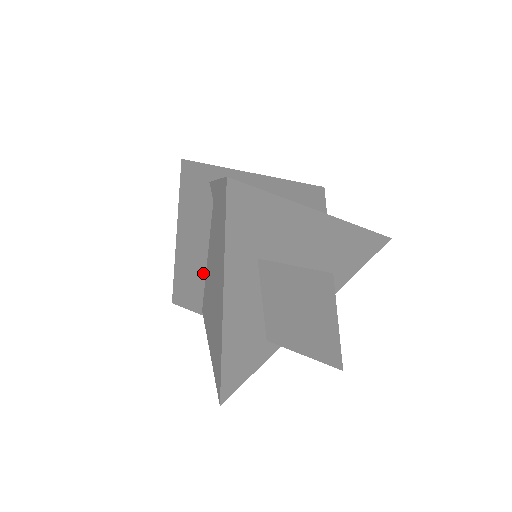
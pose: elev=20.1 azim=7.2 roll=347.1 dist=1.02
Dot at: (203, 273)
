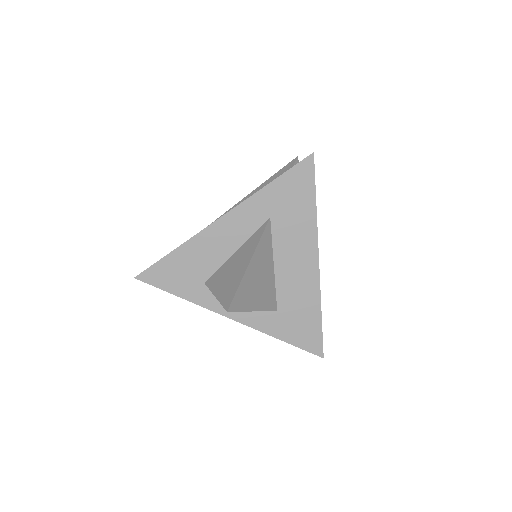
Dot at: occluded
